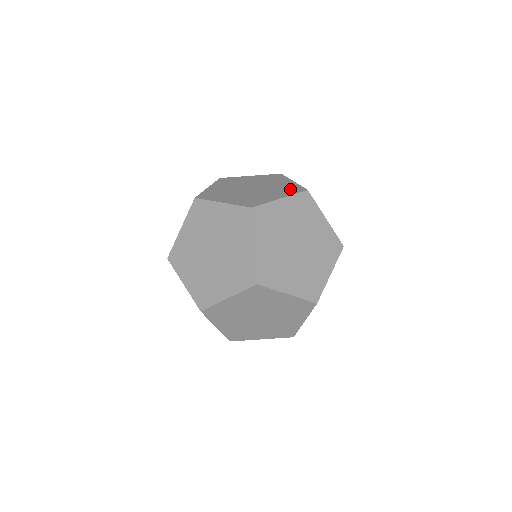
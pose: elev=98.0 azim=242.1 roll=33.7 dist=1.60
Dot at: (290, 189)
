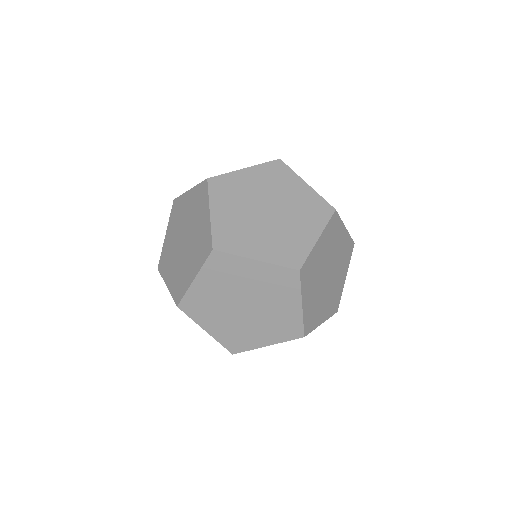
Dot at: occluded
